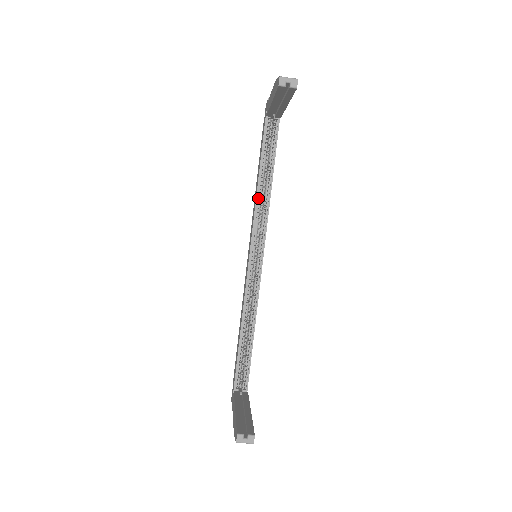
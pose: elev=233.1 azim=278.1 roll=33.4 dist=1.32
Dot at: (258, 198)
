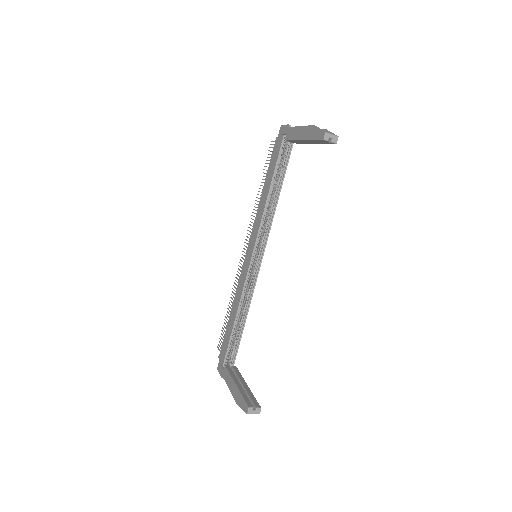
Dot at: occluded
